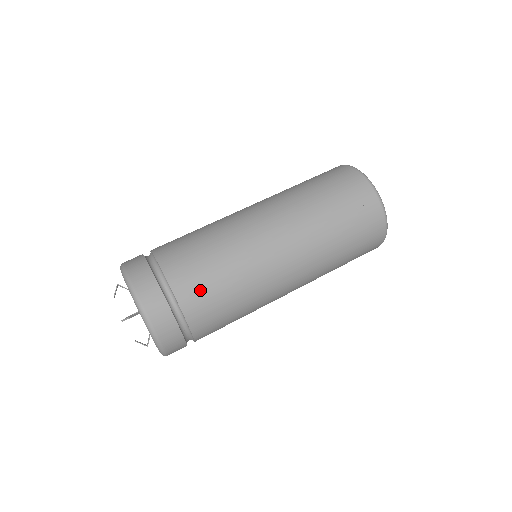
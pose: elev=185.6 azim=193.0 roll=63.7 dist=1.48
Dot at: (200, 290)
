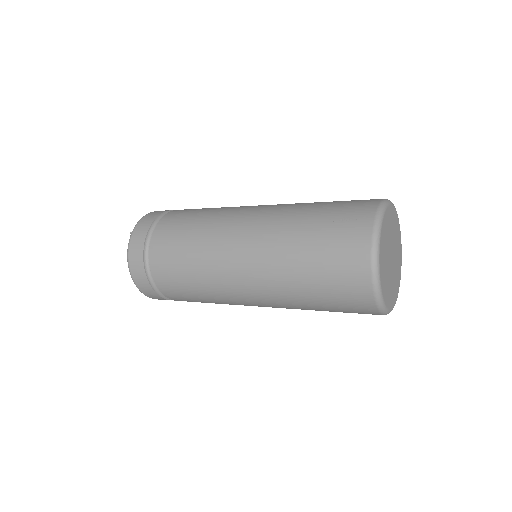
Dot at: (172, 229)
